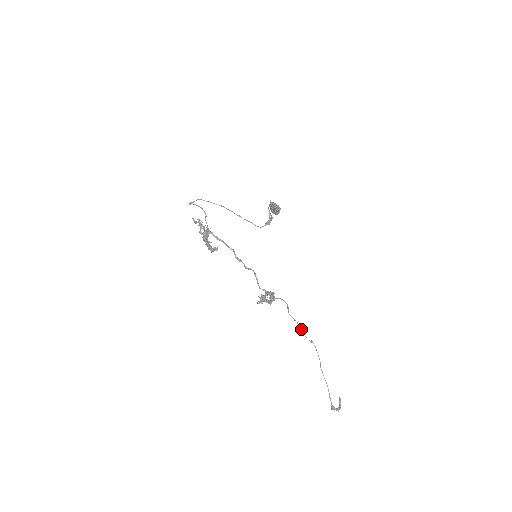
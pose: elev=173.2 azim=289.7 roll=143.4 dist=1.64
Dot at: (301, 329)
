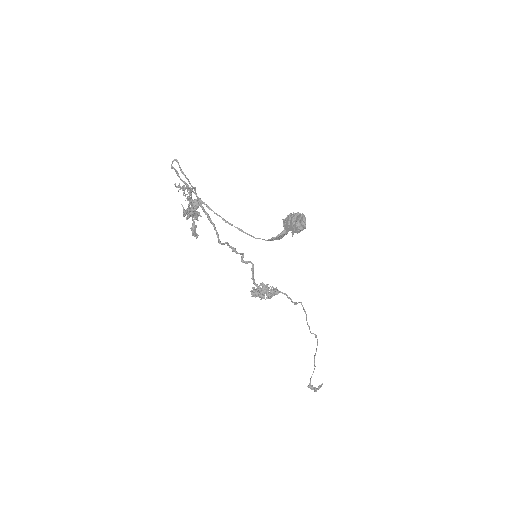
Dot at: (307, 322)
